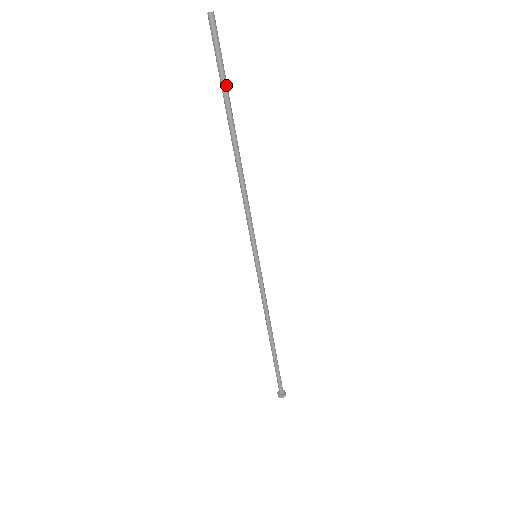
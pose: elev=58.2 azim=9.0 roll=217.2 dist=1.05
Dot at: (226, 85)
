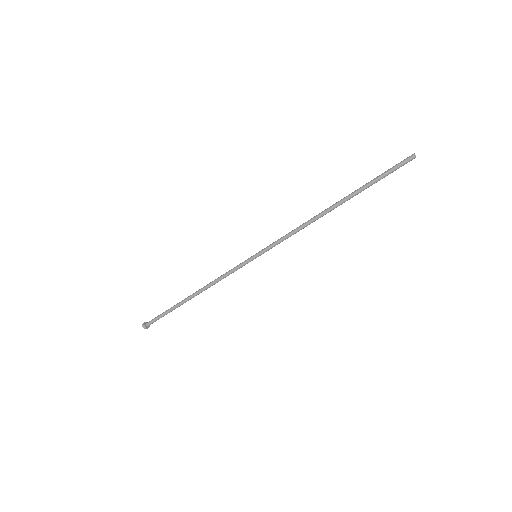
Dot at: occluded
